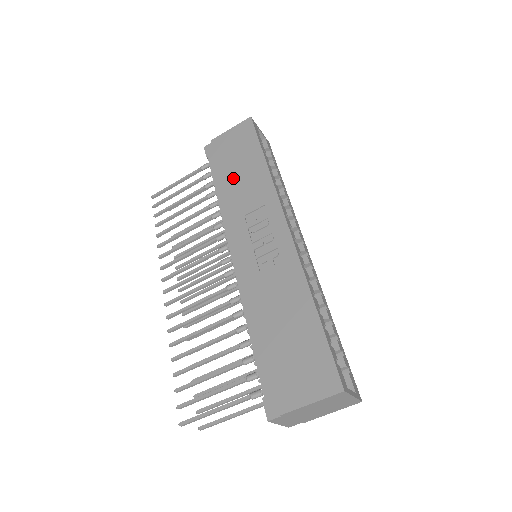
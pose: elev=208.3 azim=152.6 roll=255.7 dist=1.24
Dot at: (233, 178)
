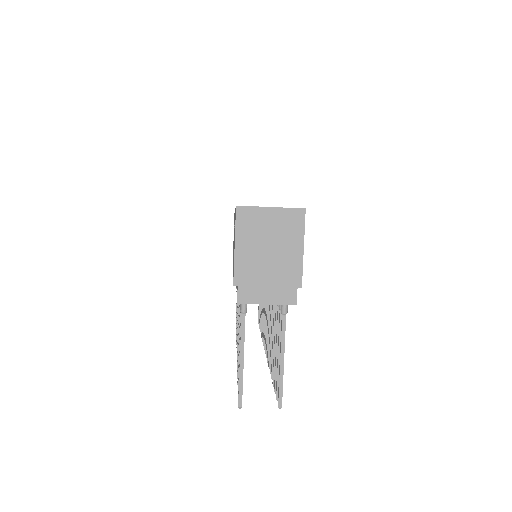
Dot at: occluded
